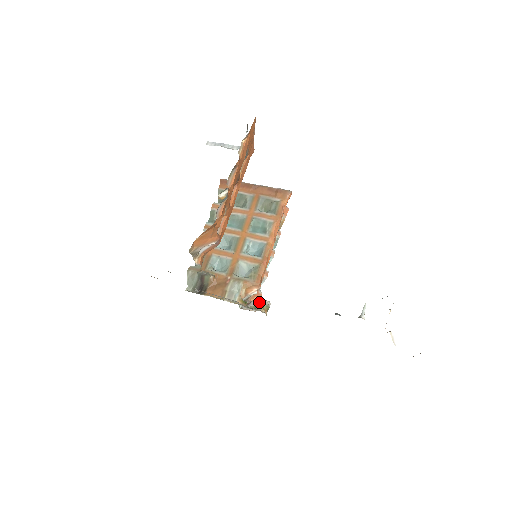
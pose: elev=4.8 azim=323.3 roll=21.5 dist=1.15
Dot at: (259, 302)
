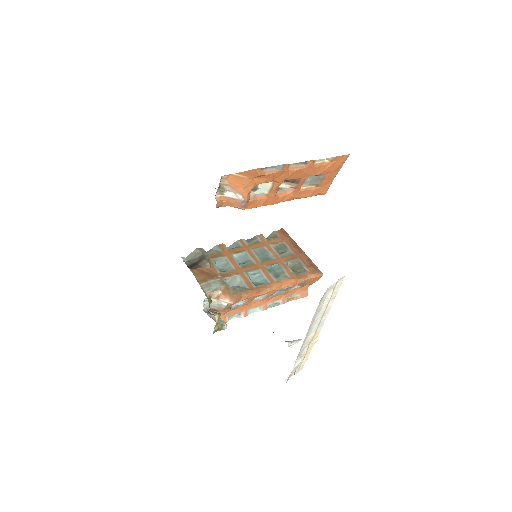
Dot at: (220, 318)
